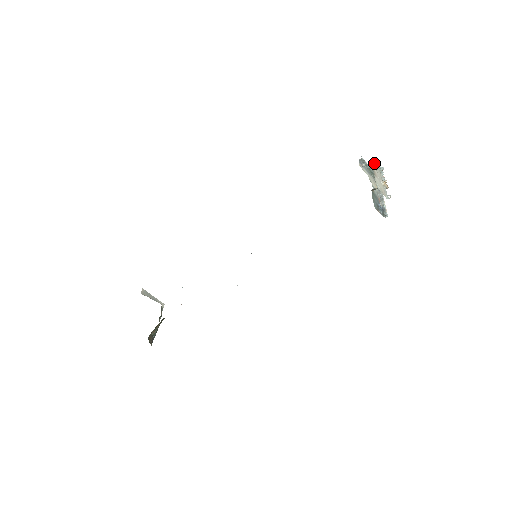
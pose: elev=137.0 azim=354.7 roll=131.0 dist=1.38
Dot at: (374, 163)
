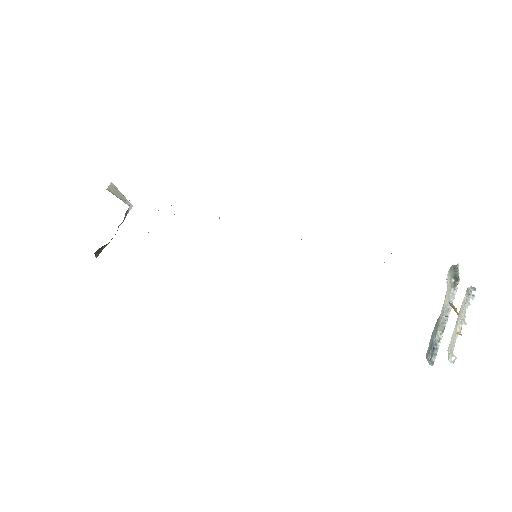
Dot at: (467, 291)
